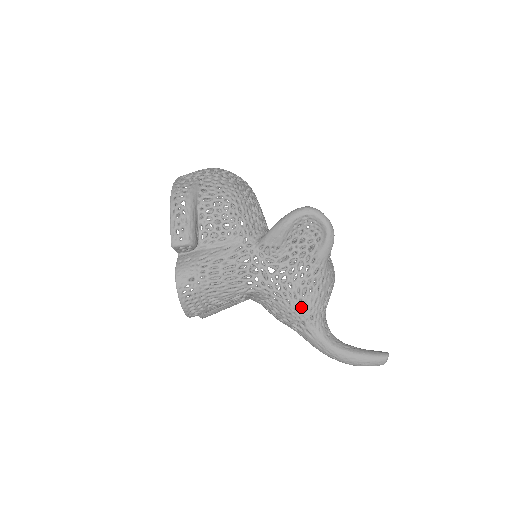
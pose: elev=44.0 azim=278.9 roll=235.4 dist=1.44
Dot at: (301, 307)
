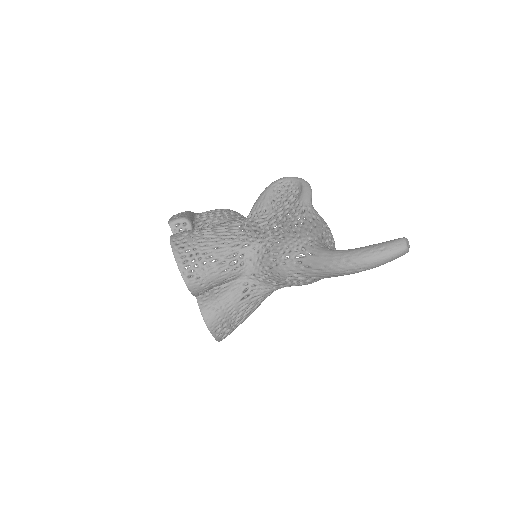
Dot at: (296, 234)
